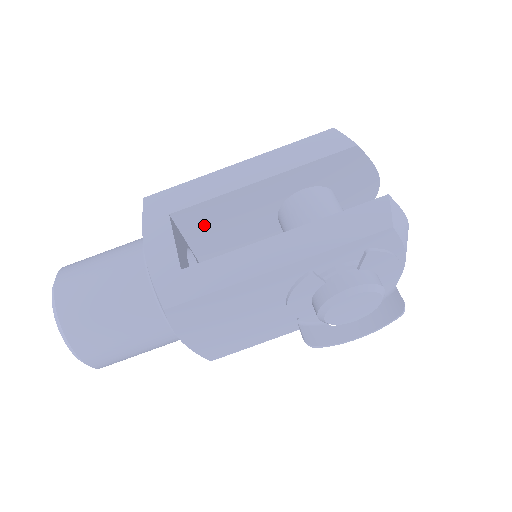
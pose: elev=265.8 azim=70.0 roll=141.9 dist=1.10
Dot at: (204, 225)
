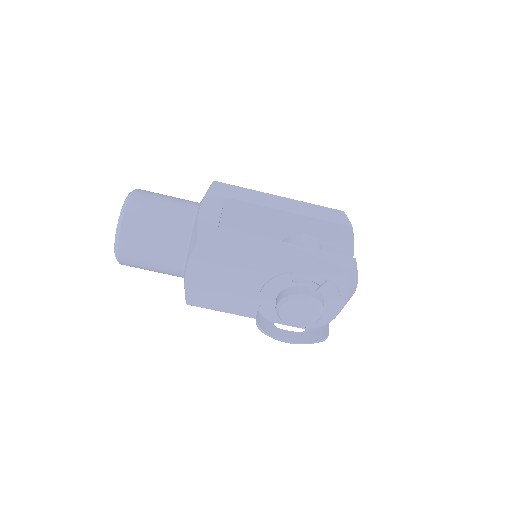
Dot at: (238, 218)
